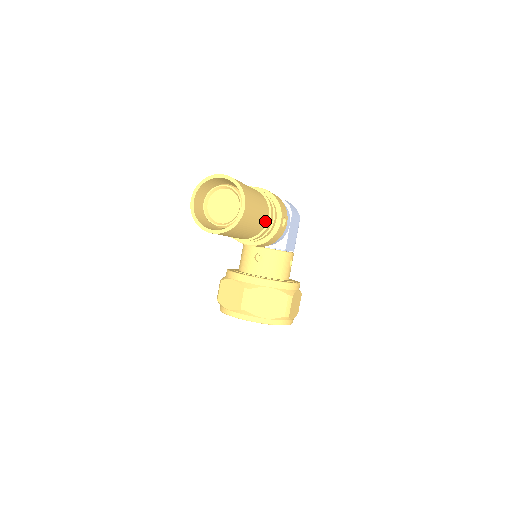
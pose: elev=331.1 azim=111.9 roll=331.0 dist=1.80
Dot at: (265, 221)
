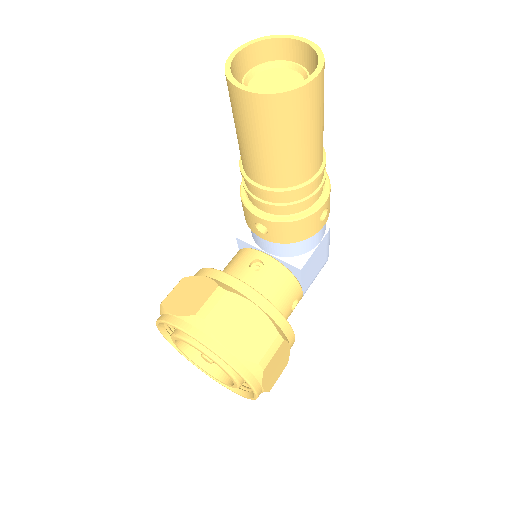
Dot at: (312, 169)
